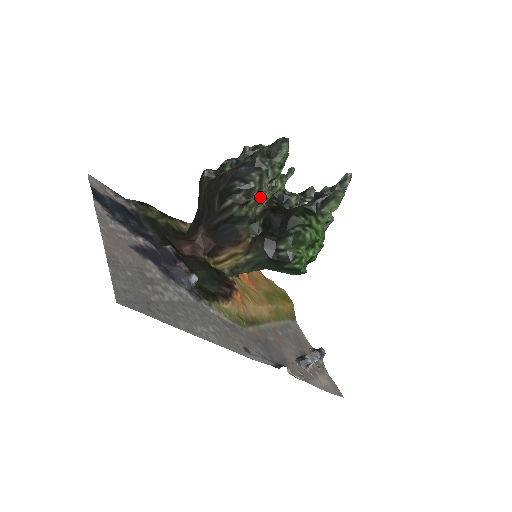
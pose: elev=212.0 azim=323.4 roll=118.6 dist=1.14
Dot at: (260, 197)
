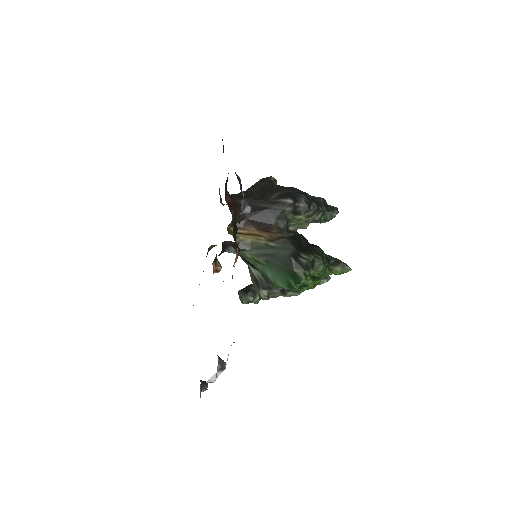
Dot at: (305, 220)
